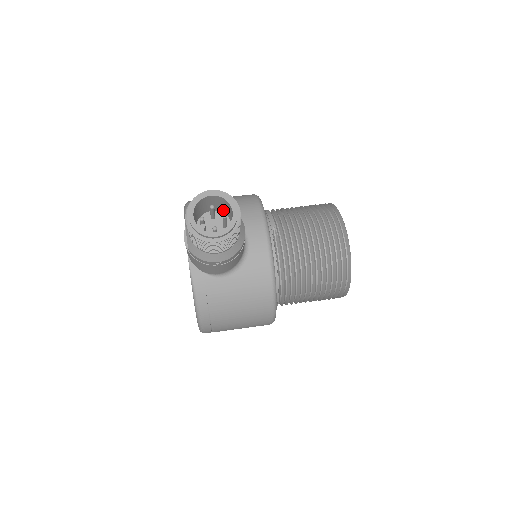
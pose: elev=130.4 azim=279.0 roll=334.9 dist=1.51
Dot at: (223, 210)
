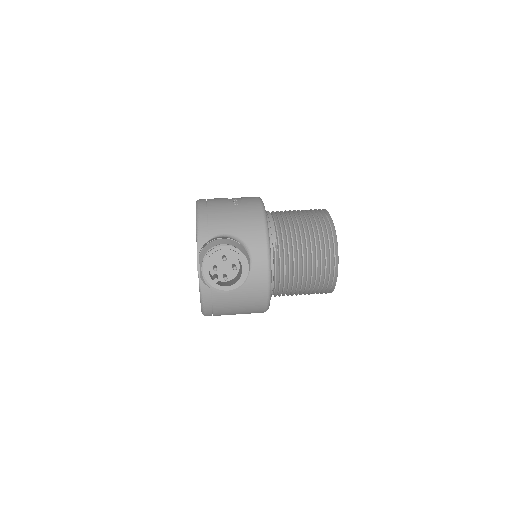
Dot at: occluded
